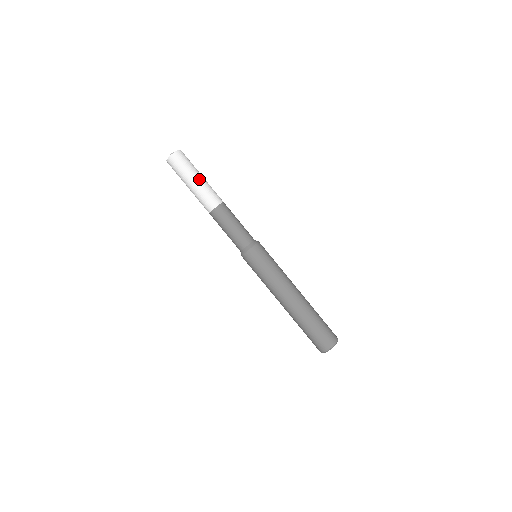
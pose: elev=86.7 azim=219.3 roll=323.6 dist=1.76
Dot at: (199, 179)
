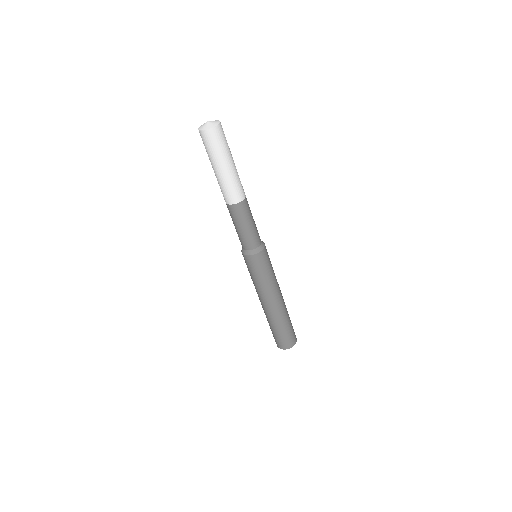
Dot at: (220, 171)
